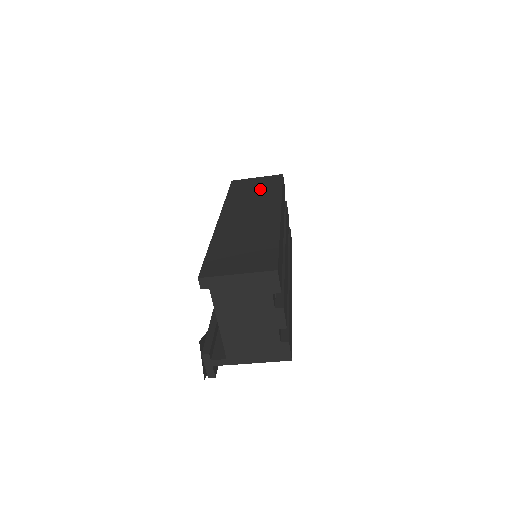
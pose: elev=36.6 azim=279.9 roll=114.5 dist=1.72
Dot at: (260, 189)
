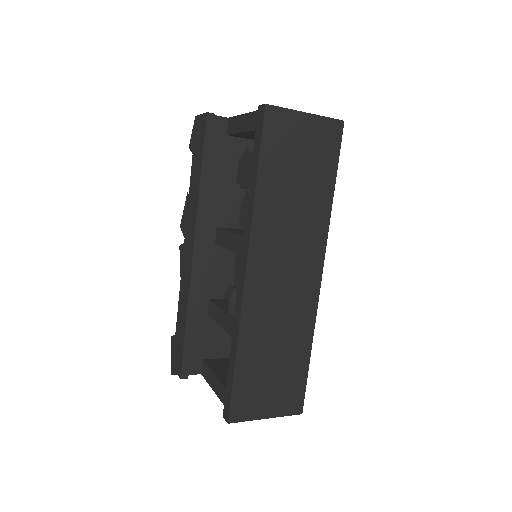
Dot at: (306, 178)
